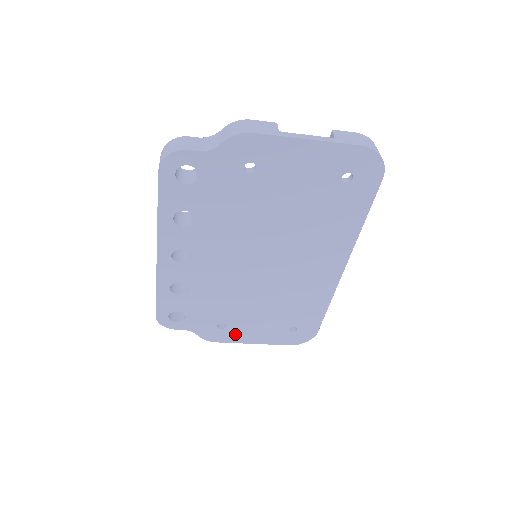
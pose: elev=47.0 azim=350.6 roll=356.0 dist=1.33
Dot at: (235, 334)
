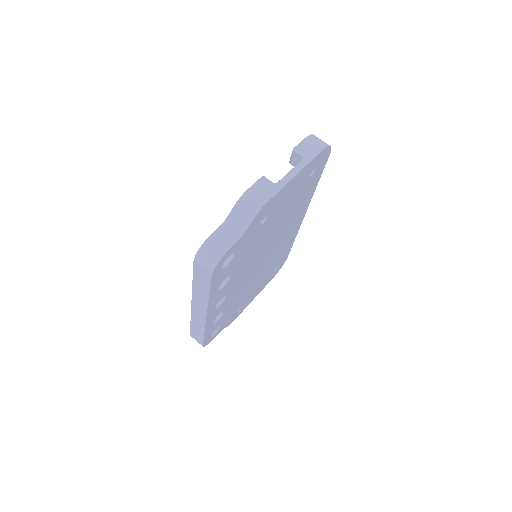
Dot at: (245, 305)
